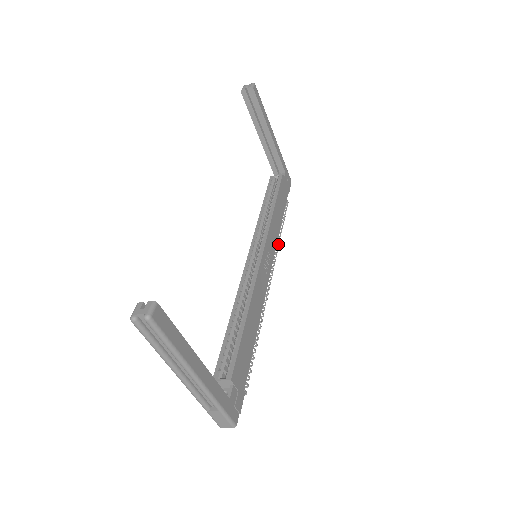
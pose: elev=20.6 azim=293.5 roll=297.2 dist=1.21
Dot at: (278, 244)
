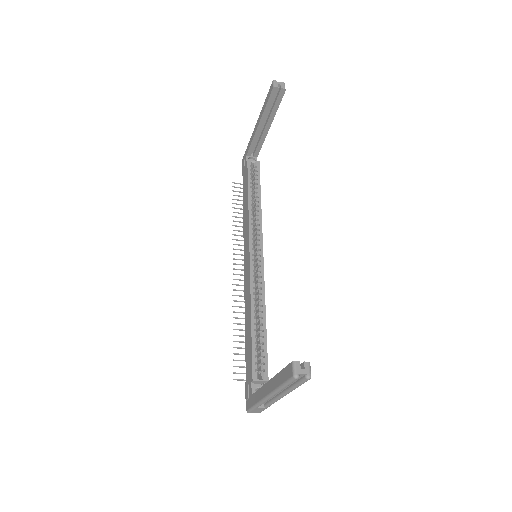
Dot at: occluded
